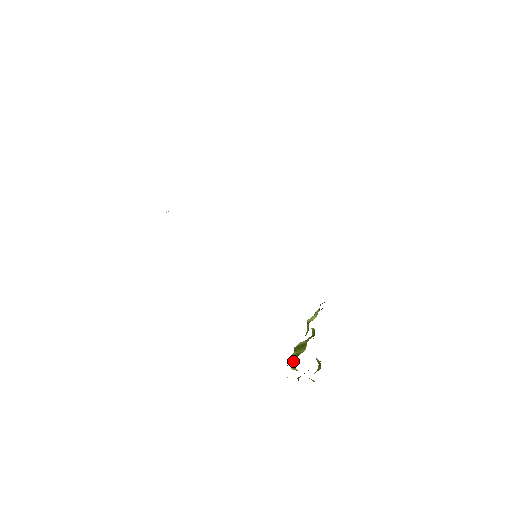
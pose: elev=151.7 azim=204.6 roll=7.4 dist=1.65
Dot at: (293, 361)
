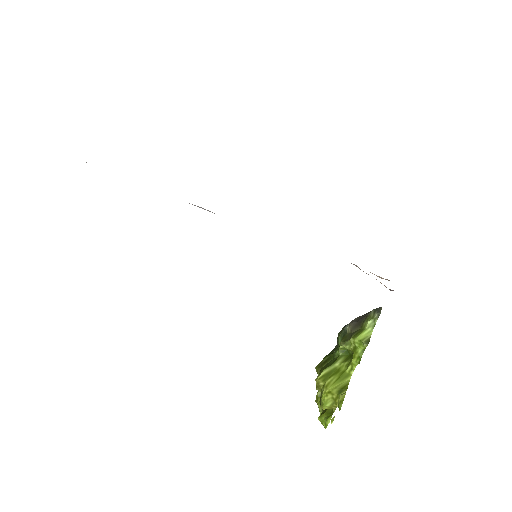
Dot at: (336, 398)
